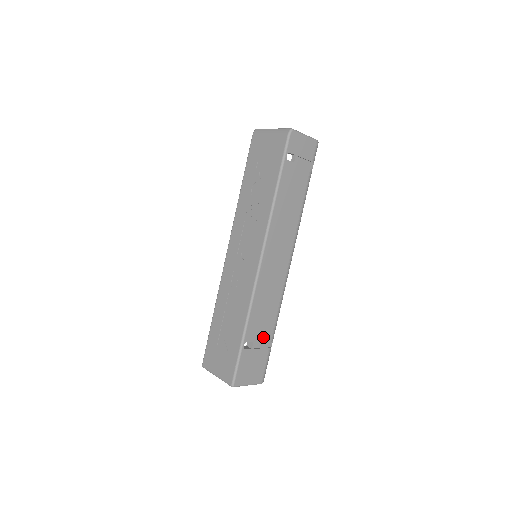
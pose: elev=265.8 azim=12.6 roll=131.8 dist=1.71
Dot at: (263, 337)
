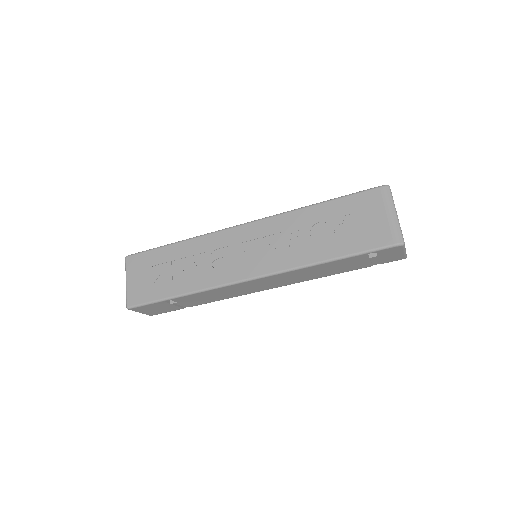
Dot at: (188, 303)
